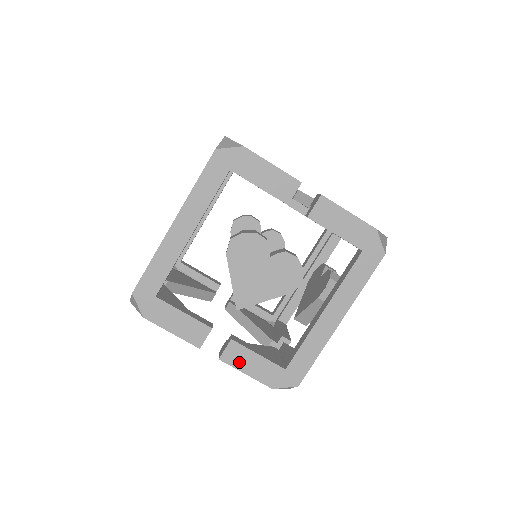
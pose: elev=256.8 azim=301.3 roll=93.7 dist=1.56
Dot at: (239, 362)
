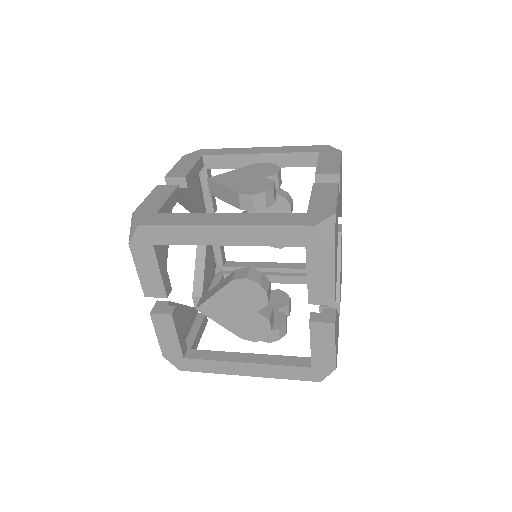
Dot at: (161, 327)
